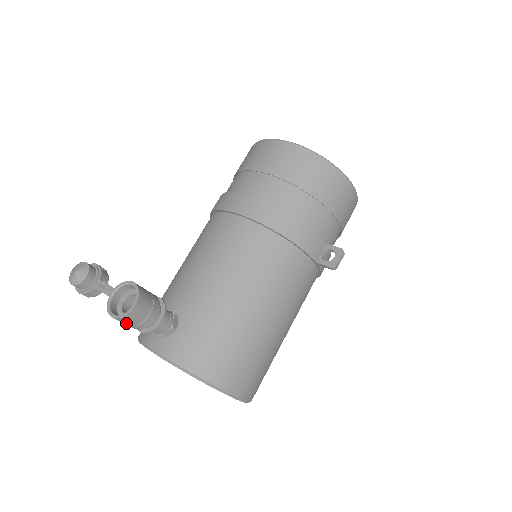
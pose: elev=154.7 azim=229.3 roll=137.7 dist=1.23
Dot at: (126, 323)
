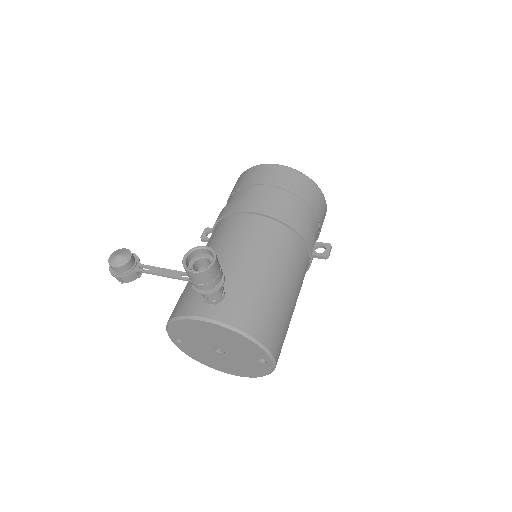
Dot at: (202, 280)
